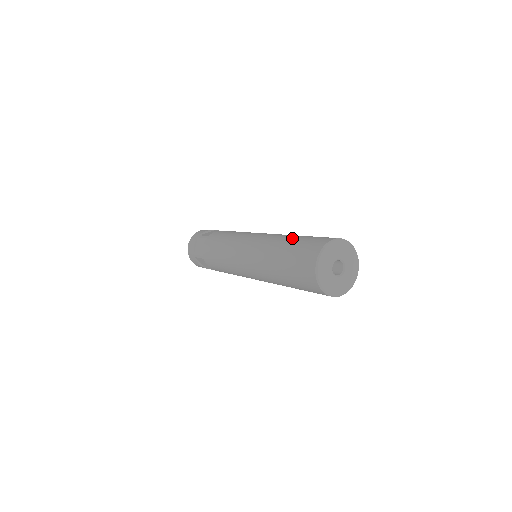
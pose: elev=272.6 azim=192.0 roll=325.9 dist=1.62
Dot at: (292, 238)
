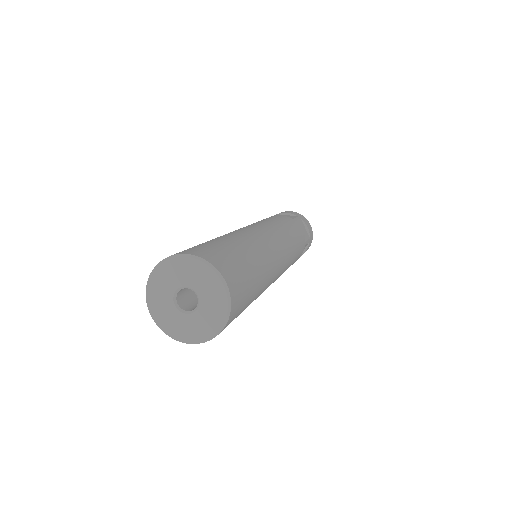
Dot at: (217, 239)
